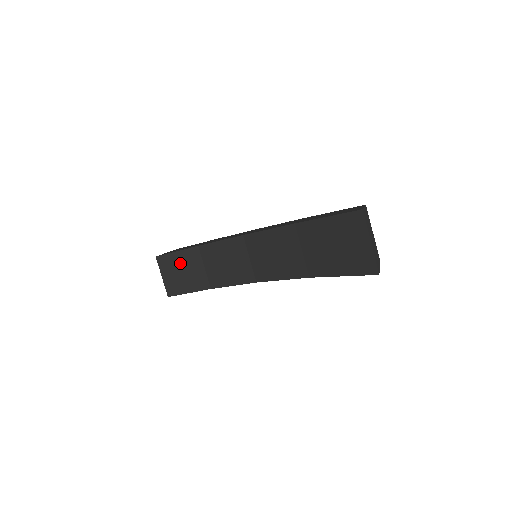
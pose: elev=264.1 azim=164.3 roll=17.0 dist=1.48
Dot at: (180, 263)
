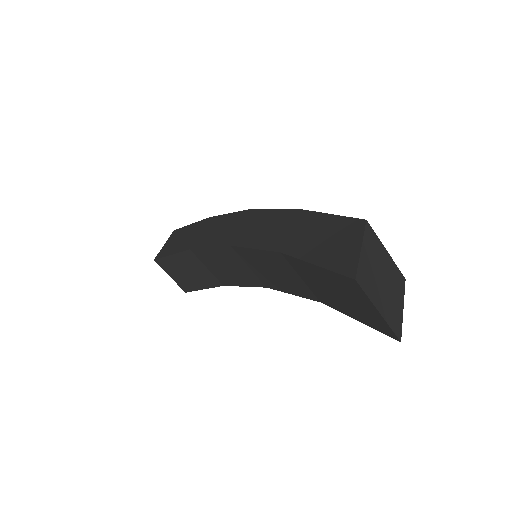
Dot at: (180, 265)
